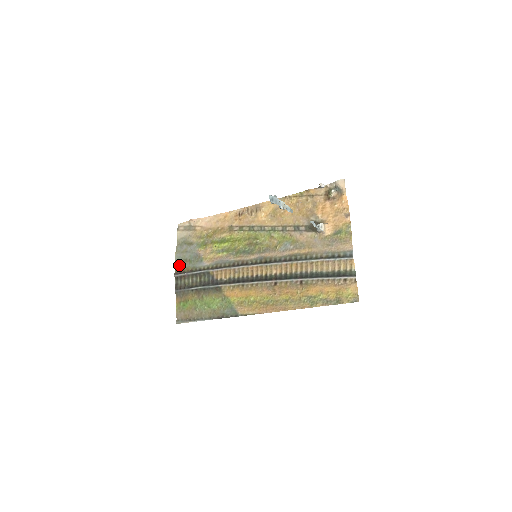
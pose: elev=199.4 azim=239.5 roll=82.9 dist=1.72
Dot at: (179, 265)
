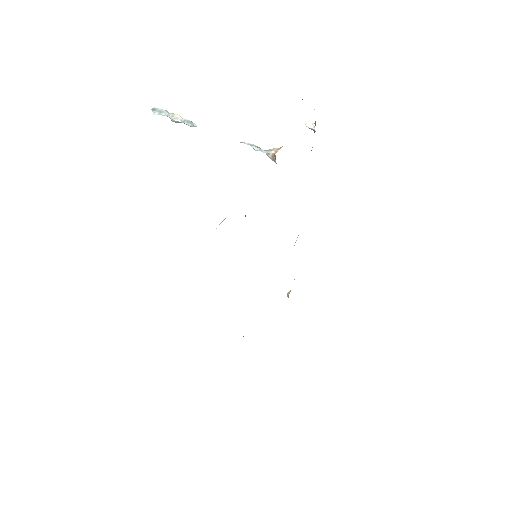
Dot at: occluded
